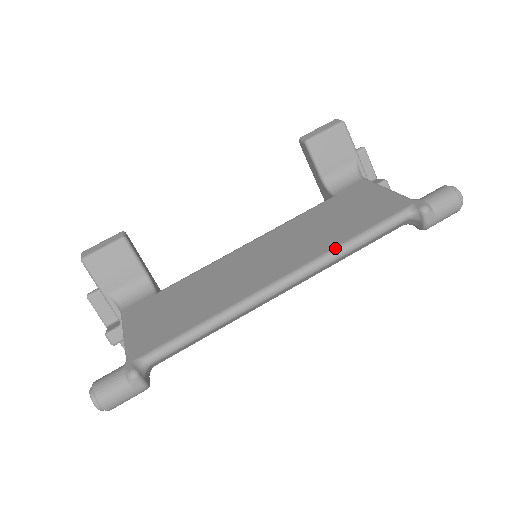
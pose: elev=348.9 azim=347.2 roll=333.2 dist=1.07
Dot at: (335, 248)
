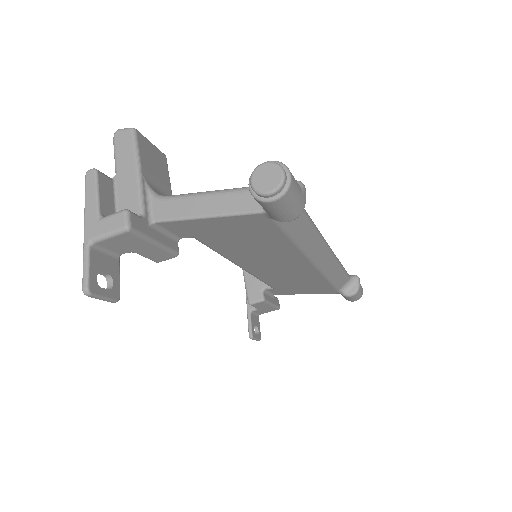
Dot at: occluded
